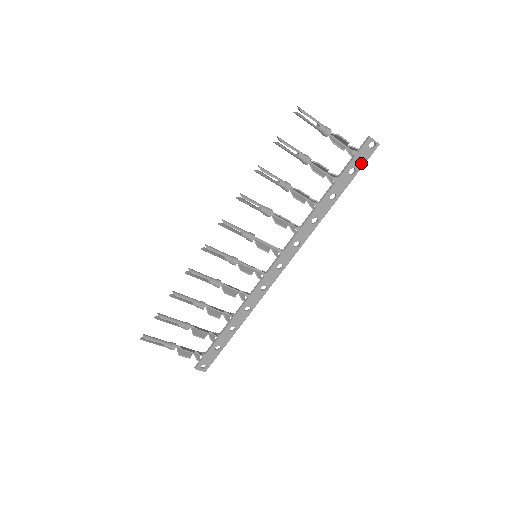
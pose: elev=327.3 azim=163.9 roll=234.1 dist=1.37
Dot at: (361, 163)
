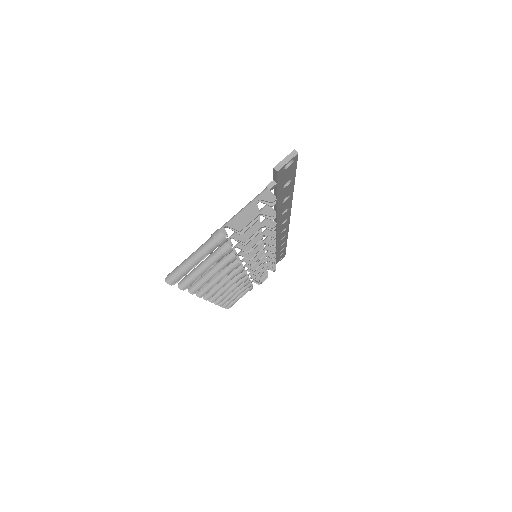
Dot at: (291, 174)
